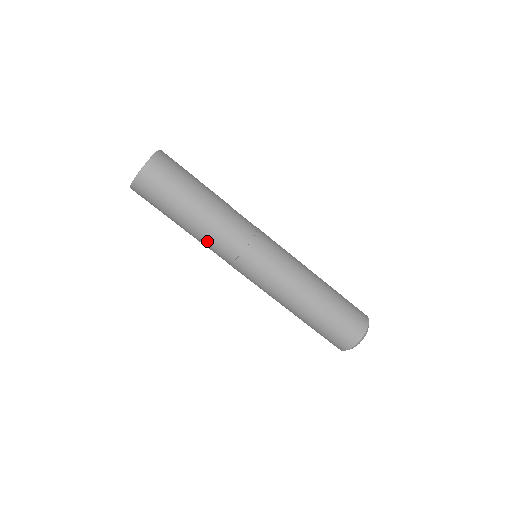
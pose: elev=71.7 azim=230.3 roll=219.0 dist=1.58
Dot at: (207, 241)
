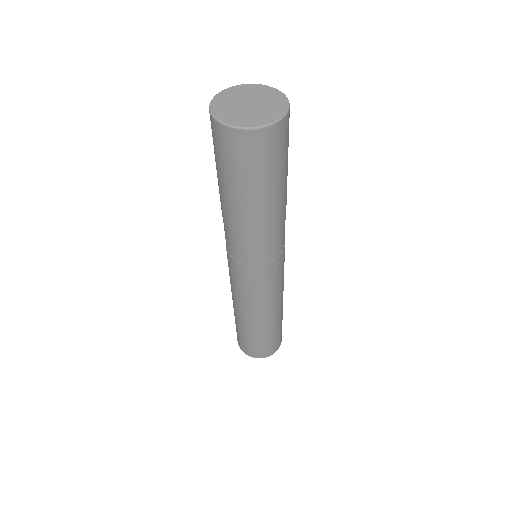
Dot at: (233, 231)
